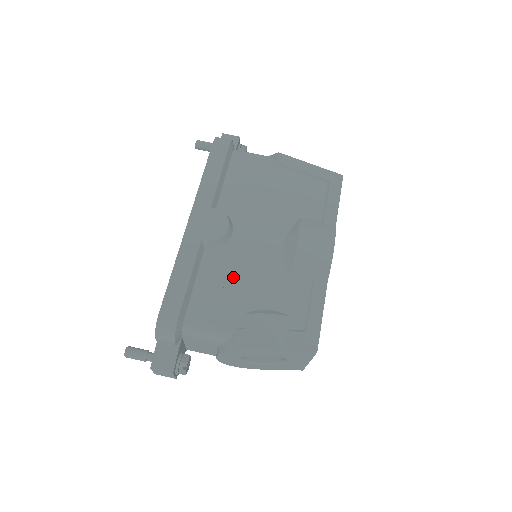
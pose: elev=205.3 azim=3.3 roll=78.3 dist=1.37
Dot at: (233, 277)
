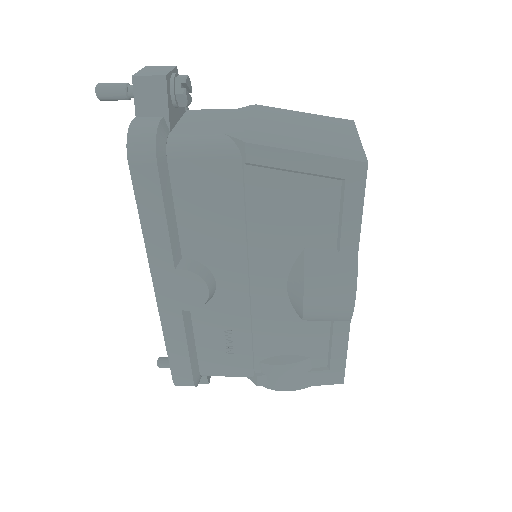
Dot at: (235, 330)
